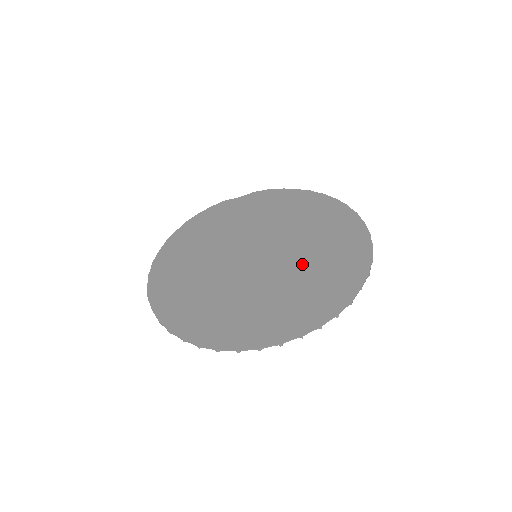
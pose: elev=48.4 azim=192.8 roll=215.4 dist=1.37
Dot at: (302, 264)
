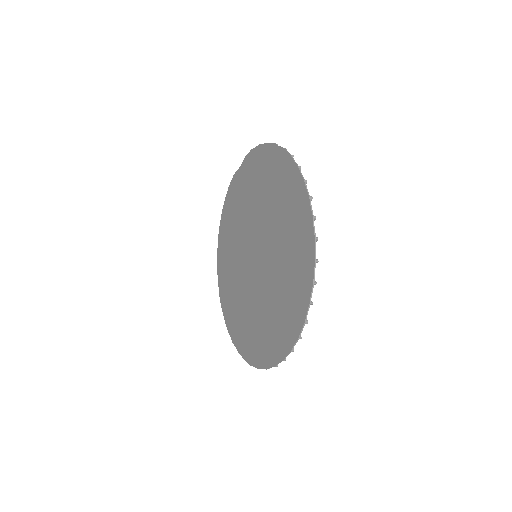
Dot at: (277, 269)
